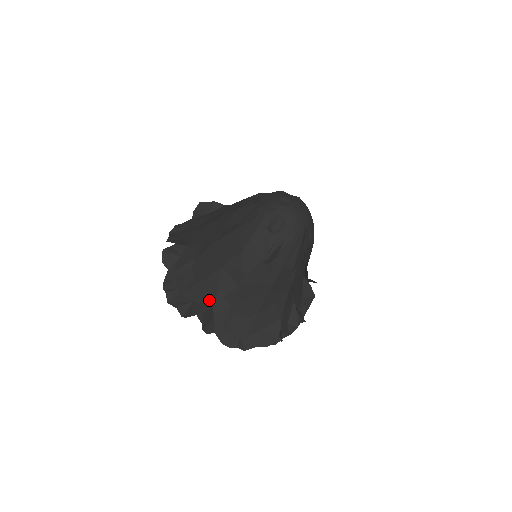
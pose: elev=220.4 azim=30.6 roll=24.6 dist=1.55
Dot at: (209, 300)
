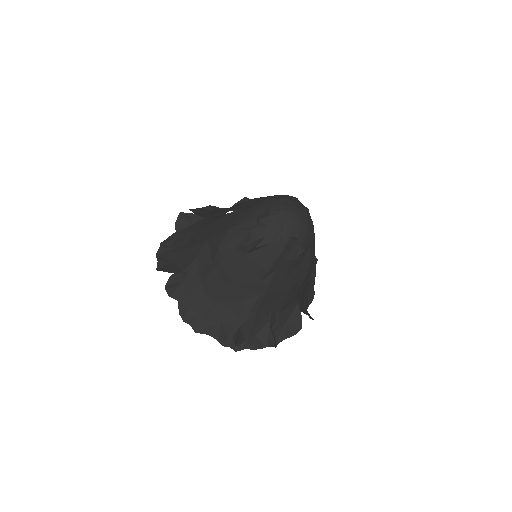
Dot at: (184, 265)
